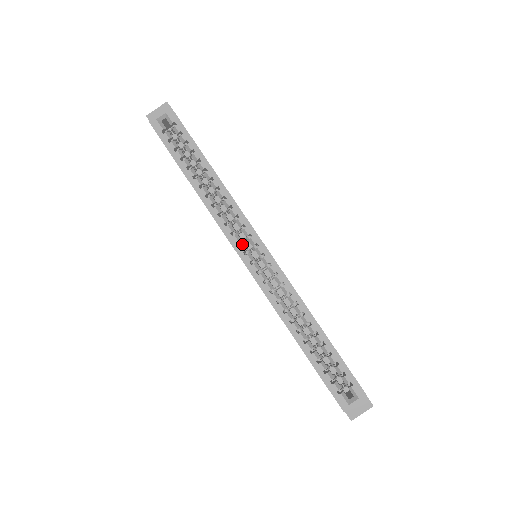
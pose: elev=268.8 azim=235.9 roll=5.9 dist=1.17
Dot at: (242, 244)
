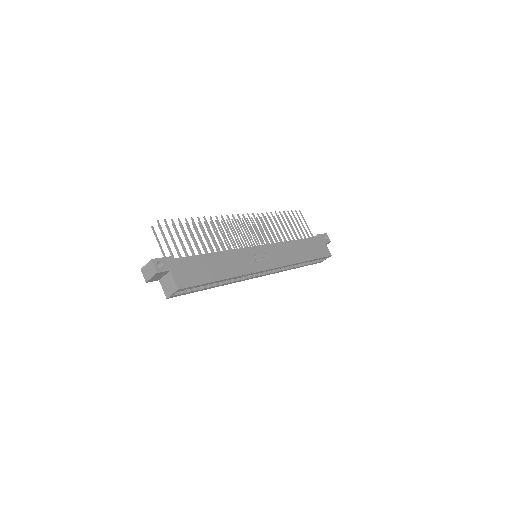
Dot at: (255, 275)
